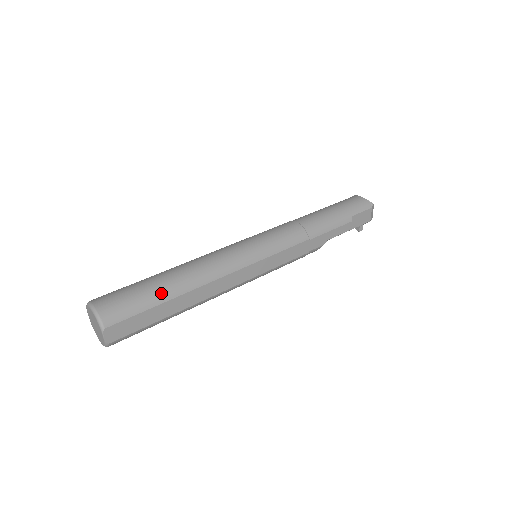
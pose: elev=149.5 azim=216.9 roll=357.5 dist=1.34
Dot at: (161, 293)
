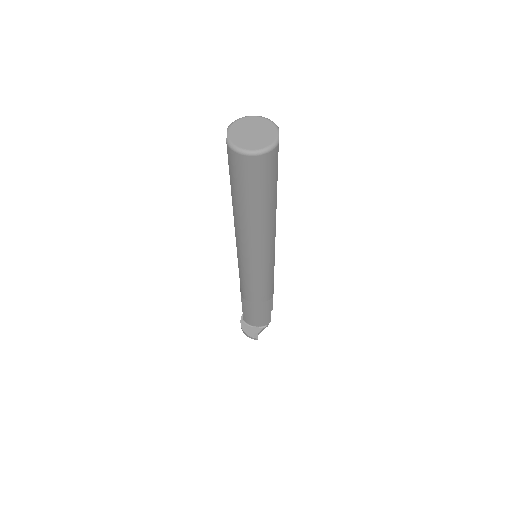
Dot at: occluded
